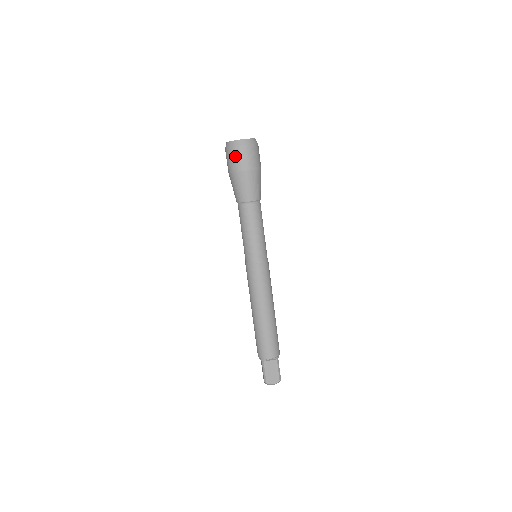
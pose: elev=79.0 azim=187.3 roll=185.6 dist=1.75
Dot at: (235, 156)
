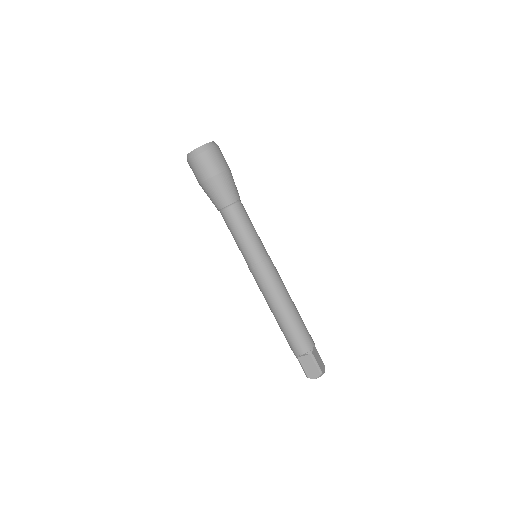
Dot at: (194, 168)
